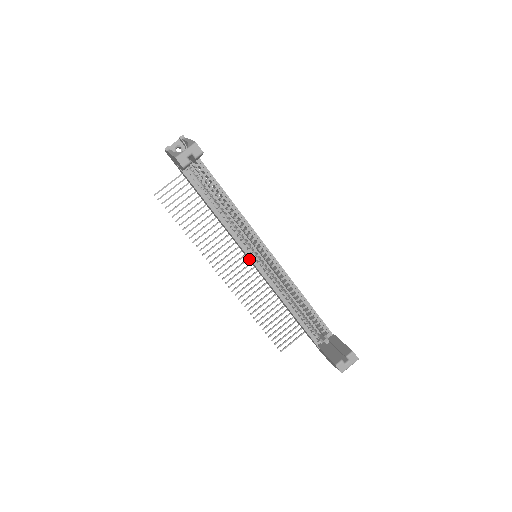
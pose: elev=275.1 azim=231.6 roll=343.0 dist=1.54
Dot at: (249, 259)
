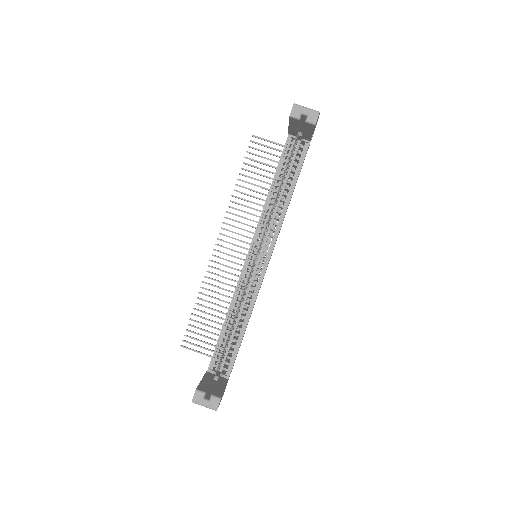
Dot at: occluded
